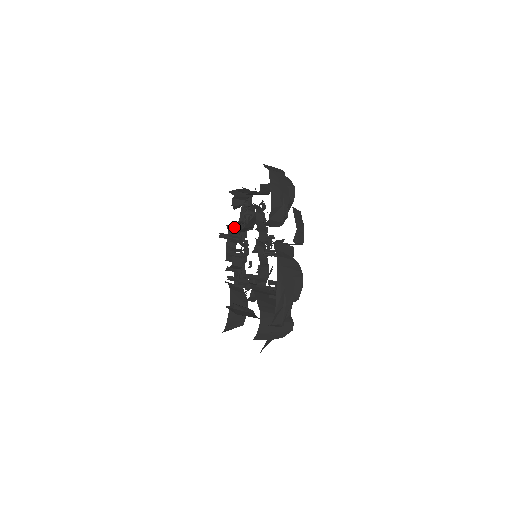
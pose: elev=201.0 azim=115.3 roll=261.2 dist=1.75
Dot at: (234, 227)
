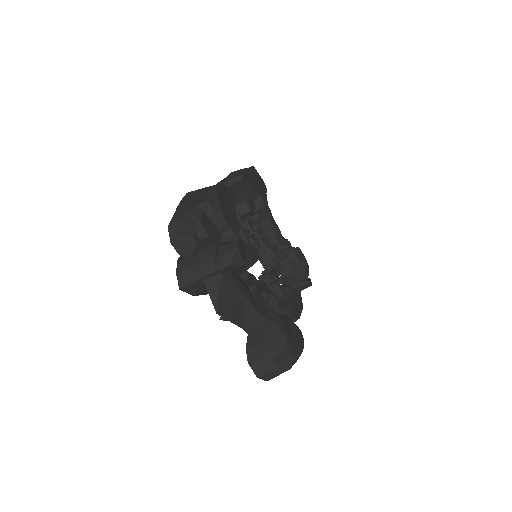
Dot at: occluded
